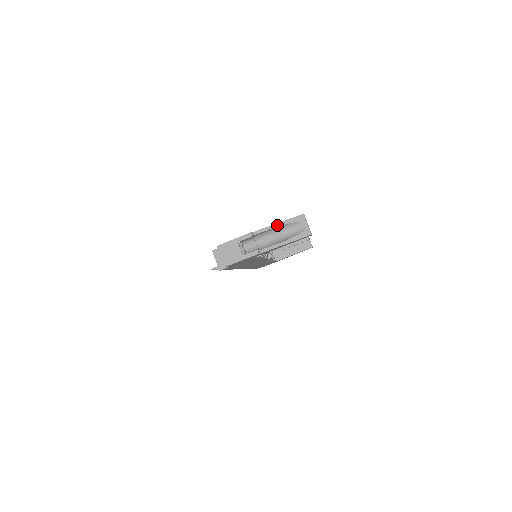
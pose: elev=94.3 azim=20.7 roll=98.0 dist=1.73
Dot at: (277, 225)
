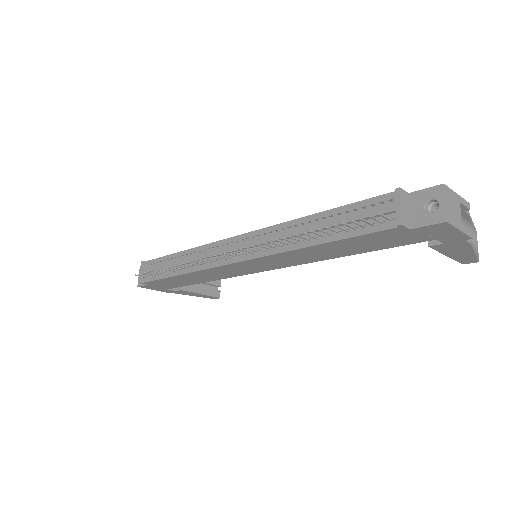
Dot at: (472, 221)
